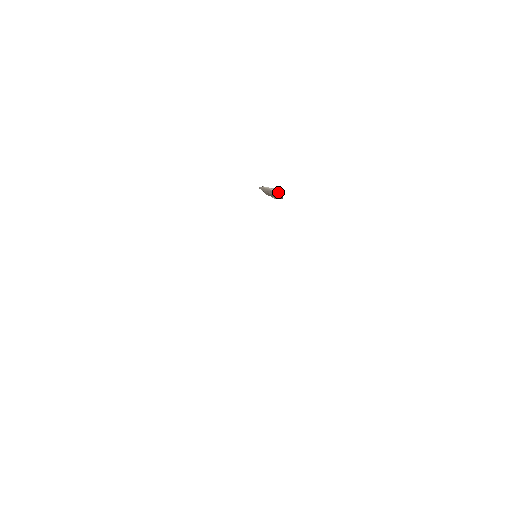
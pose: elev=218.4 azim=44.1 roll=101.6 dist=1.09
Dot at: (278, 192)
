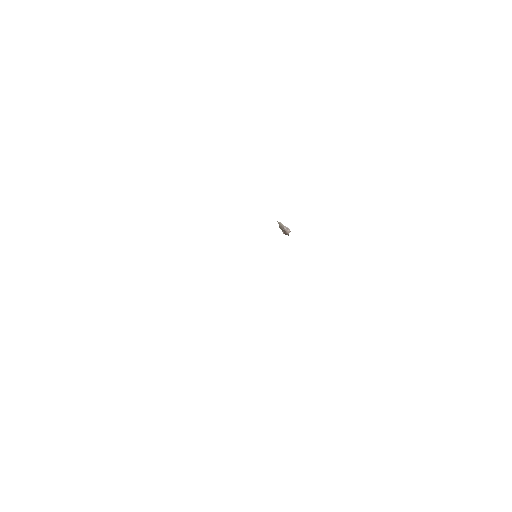
Dot at: (287, 230)
